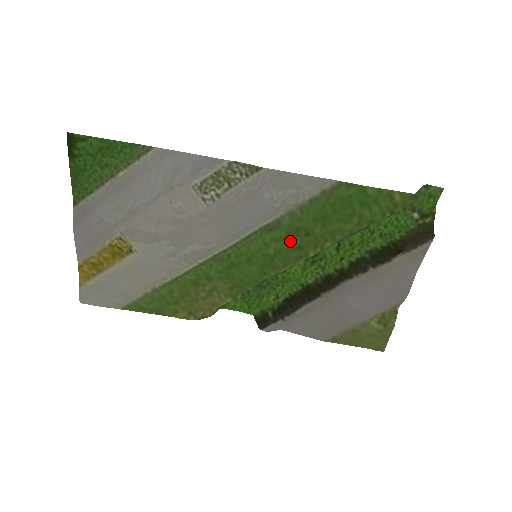
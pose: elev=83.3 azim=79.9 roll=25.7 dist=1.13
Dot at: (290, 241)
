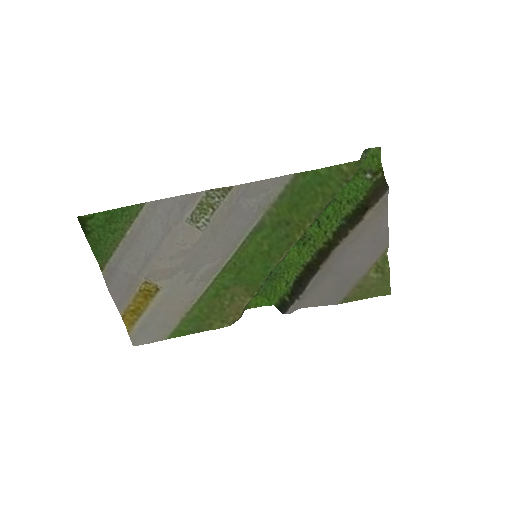
Dot at: (277, 234)
